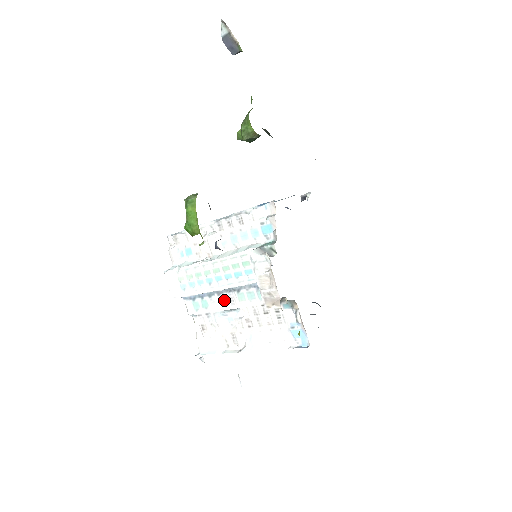
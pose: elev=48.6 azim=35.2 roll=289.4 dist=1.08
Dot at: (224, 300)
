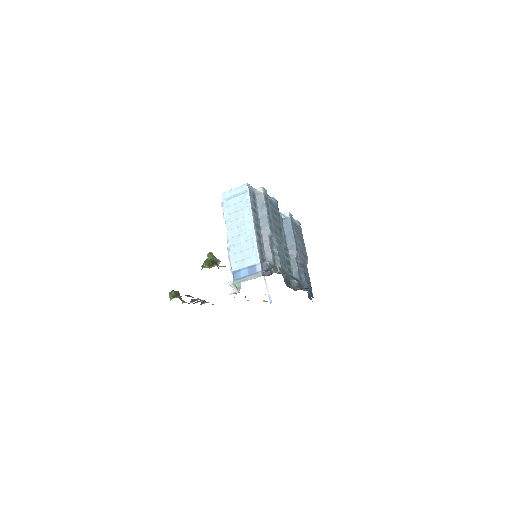
Dot at: occluded
